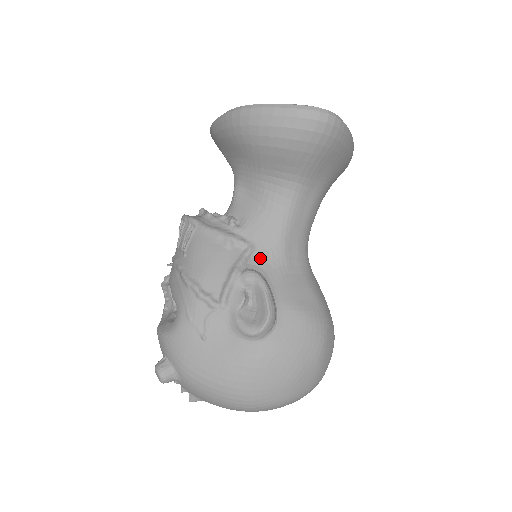
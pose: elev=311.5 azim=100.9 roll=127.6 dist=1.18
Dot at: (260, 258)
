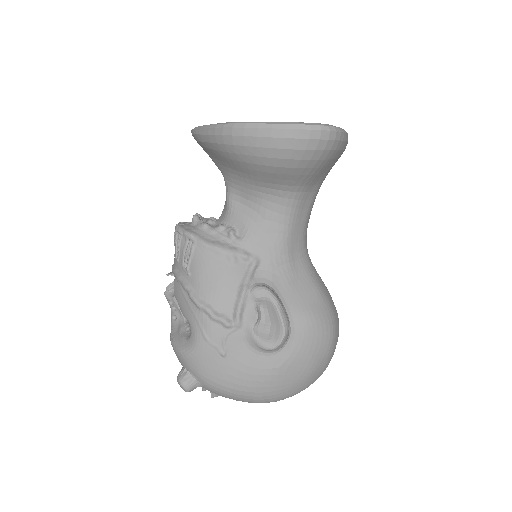
Dot at: (265, 269)
